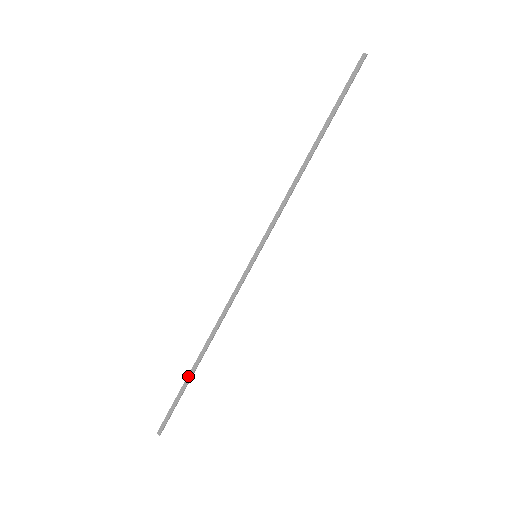
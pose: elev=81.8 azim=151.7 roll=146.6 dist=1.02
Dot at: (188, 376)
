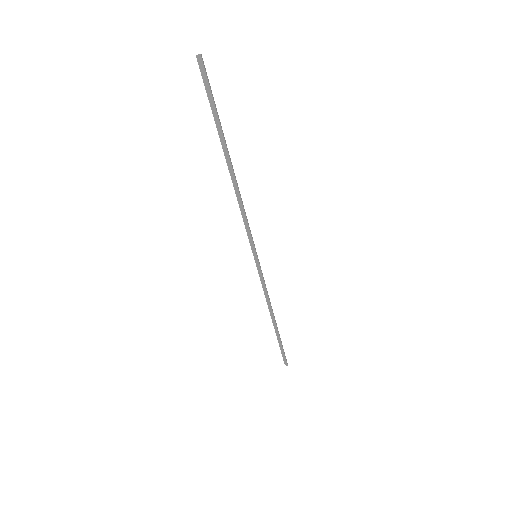
Dot at: (276, 335)
